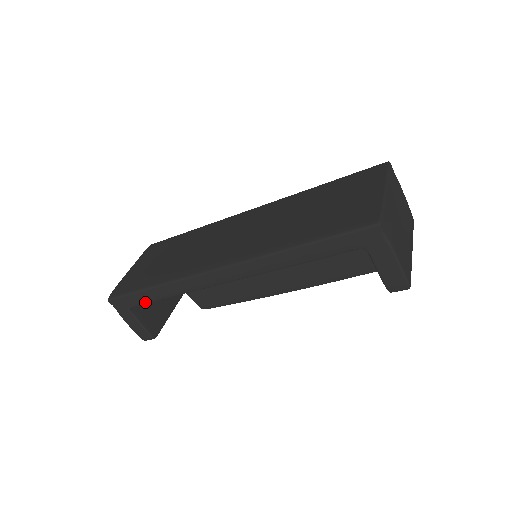
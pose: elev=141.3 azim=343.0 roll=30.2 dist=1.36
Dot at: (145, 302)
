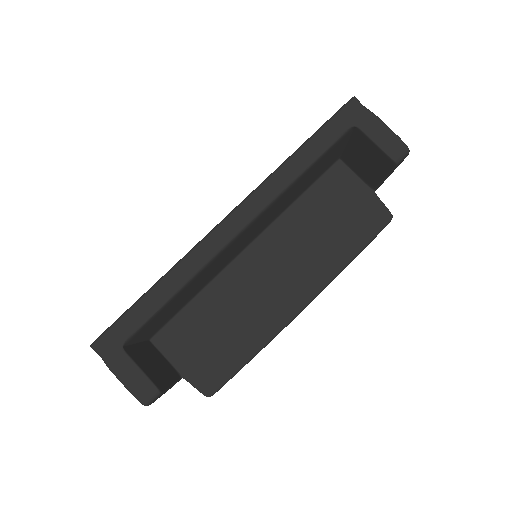
Dot at: (144, 319)
